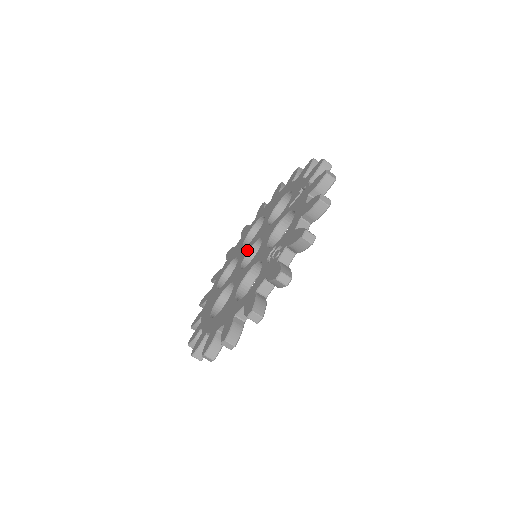
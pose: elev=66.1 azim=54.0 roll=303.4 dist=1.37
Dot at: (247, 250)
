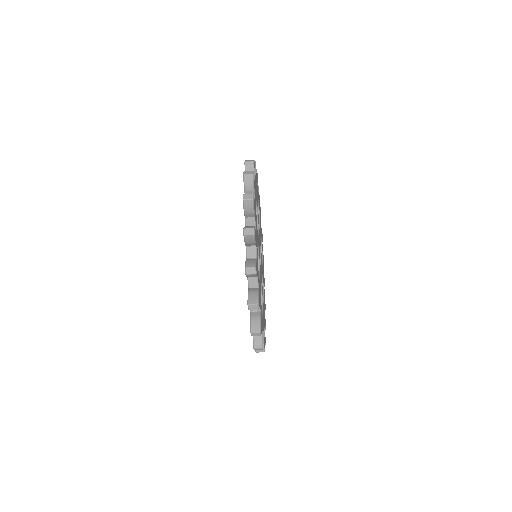
Dot at: occluded
